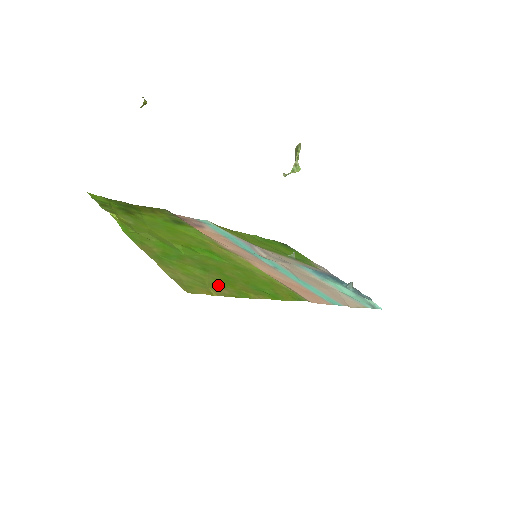
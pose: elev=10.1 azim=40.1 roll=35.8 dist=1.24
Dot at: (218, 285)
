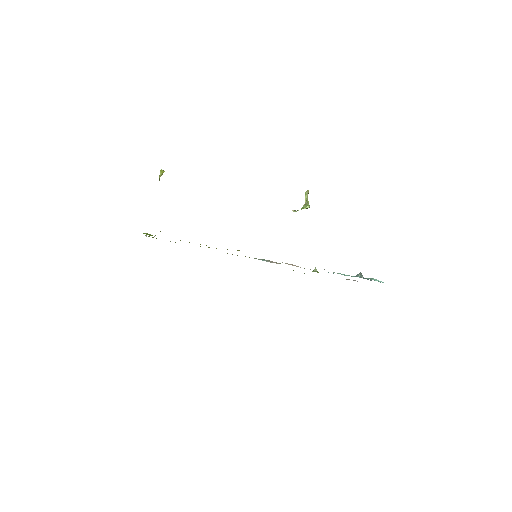
Dot at: occluded
